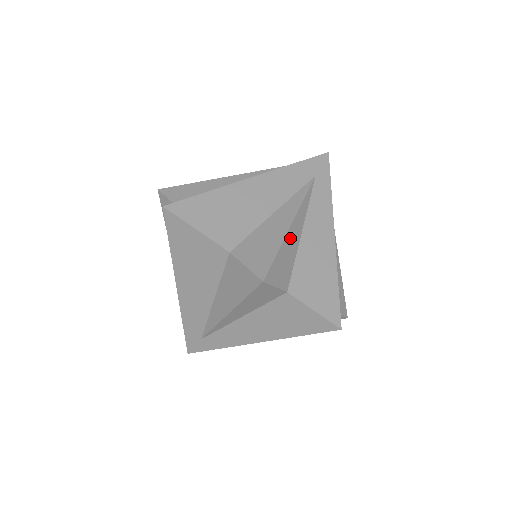
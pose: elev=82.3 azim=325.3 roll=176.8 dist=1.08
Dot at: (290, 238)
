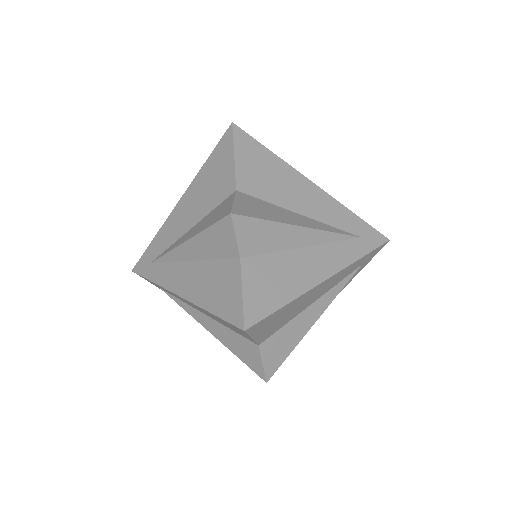
Dot at: occluded
